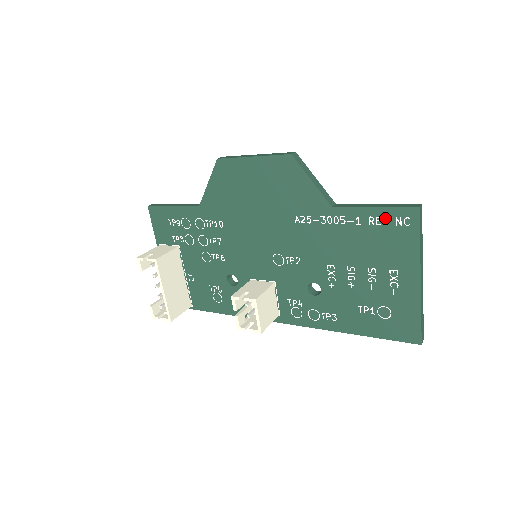
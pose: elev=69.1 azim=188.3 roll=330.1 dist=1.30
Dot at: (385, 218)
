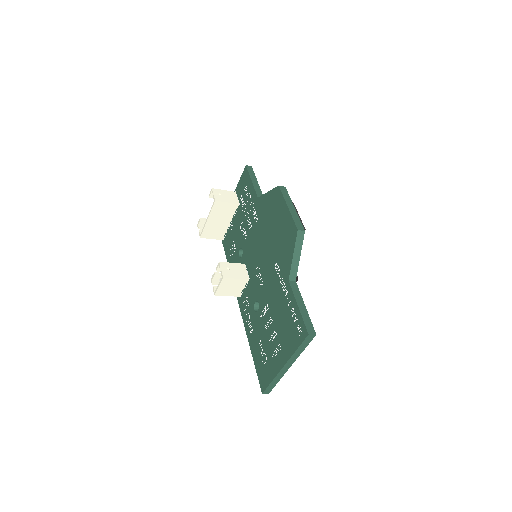
Dot at: (297, 318)
